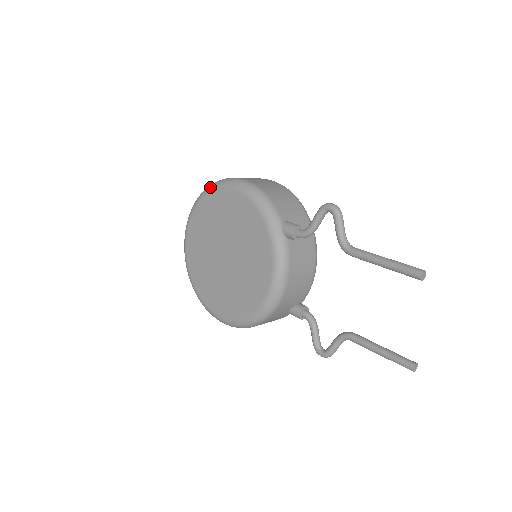
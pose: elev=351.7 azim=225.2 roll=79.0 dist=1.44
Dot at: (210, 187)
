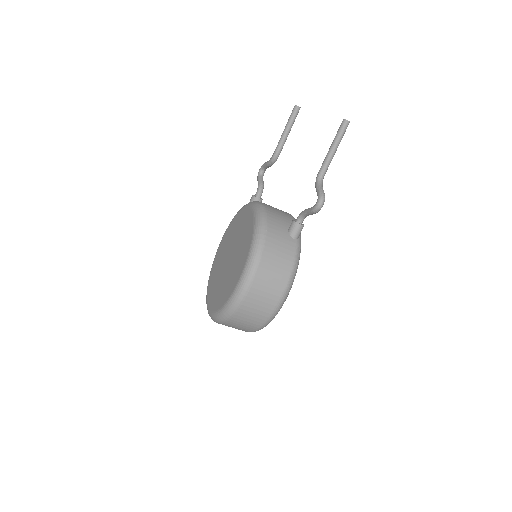
Dot at: occluded
